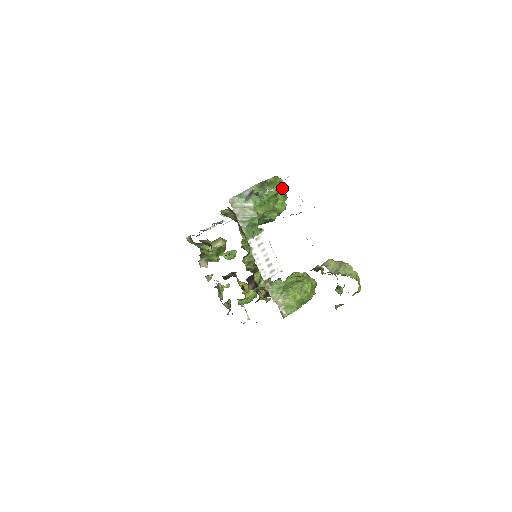
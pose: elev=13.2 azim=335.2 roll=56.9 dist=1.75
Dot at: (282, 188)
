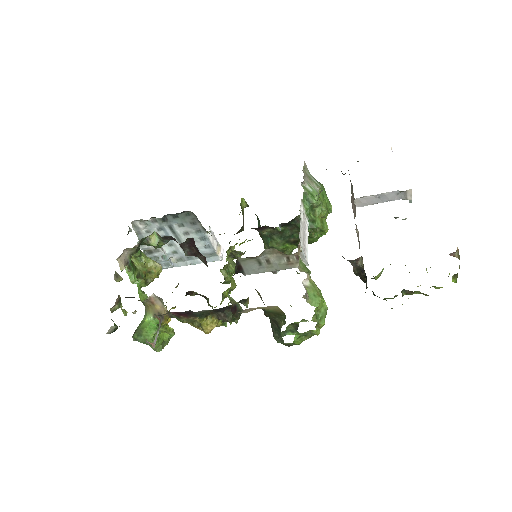
Dot at: occluded
